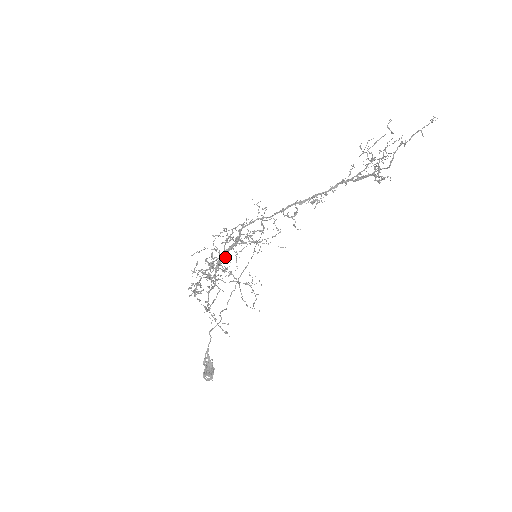
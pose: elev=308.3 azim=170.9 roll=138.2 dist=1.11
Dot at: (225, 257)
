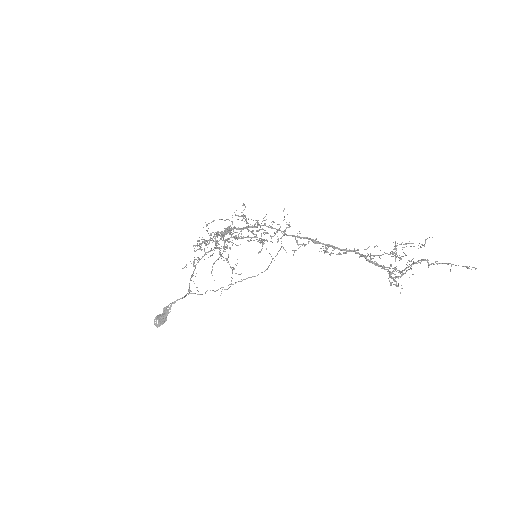
Dot at: (237, 238)
